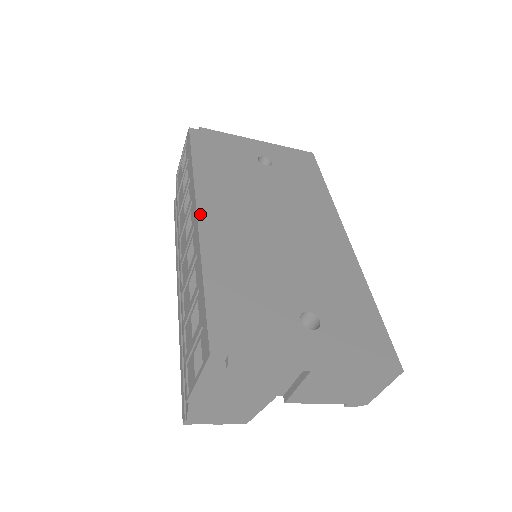
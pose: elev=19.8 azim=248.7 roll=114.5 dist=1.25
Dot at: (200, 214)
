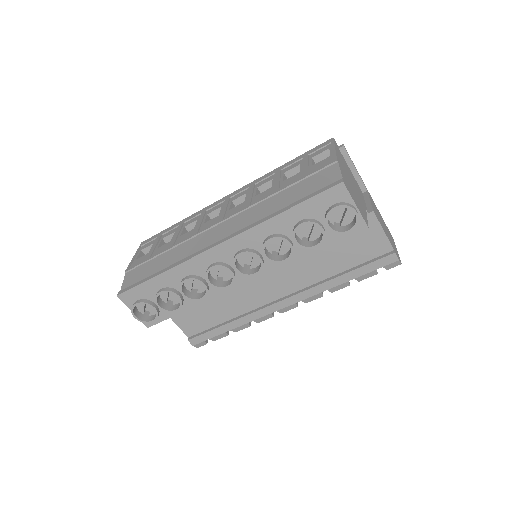
Dot at: occluded
